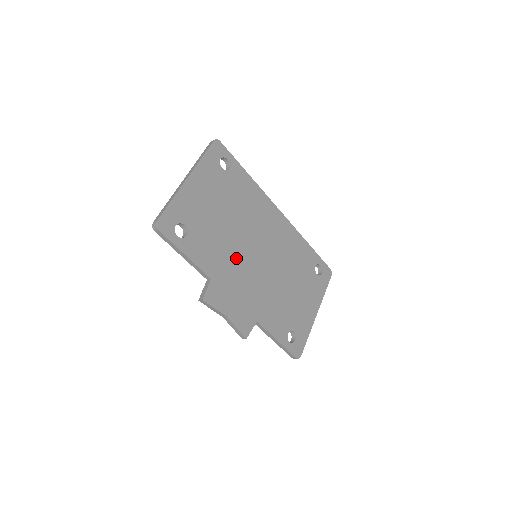
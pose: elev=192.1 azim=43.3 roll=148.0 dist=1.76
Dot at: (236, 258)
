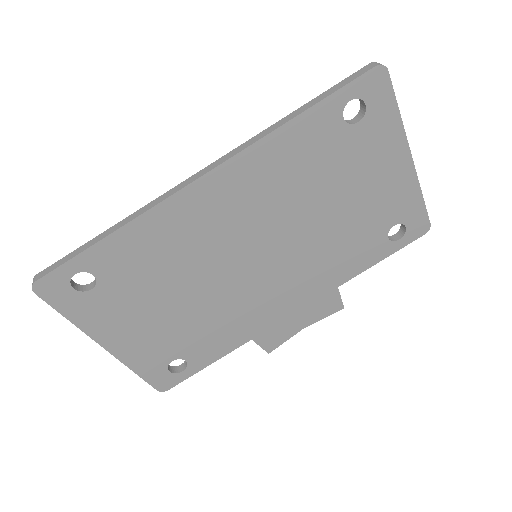
Dot at: (243, 298)
